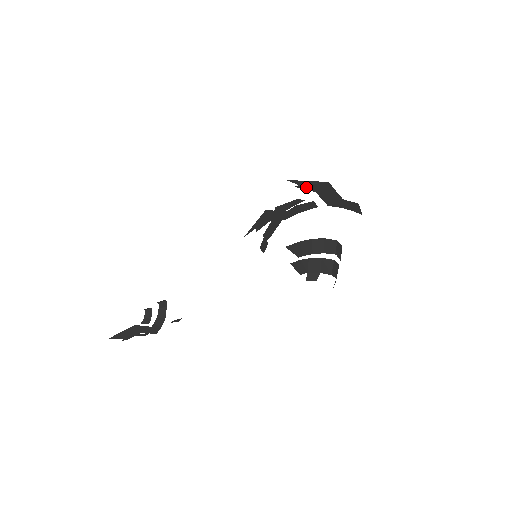
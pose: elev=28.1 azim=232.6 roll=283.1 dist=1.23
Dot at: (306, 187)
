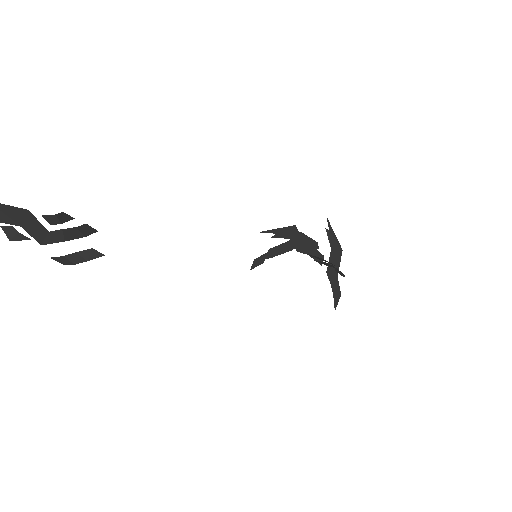
Dot at: (330, 237)
